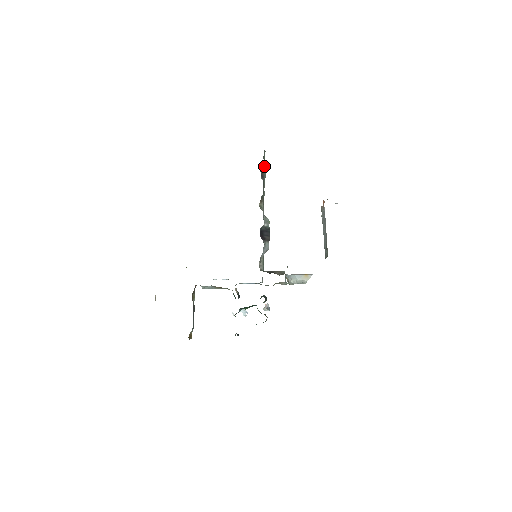
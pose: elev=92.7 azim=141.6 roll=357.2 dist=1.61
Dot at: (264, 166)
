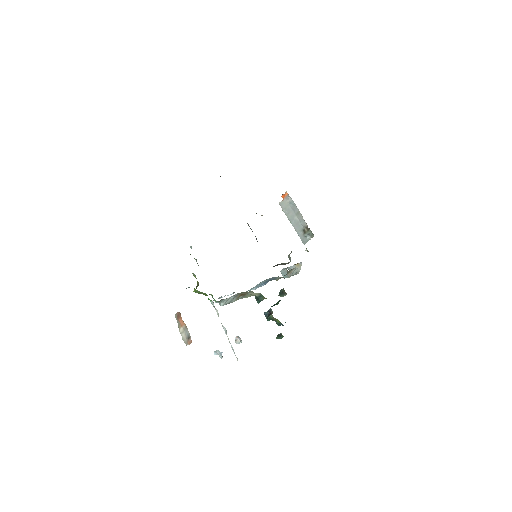
Dot at: occluded
